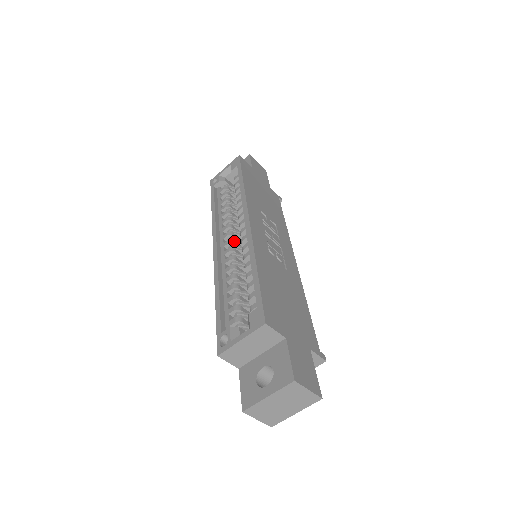
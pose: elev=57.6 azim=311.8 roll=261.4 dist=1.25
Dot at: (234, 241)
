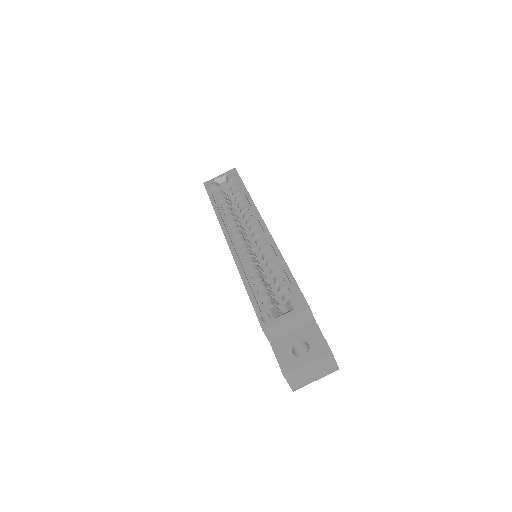
Dot at: (245, 240)
